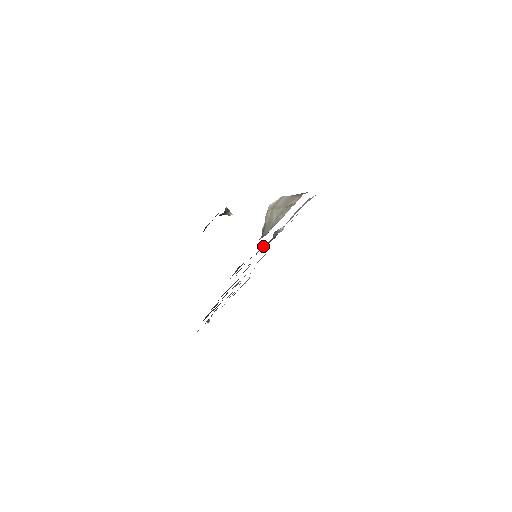
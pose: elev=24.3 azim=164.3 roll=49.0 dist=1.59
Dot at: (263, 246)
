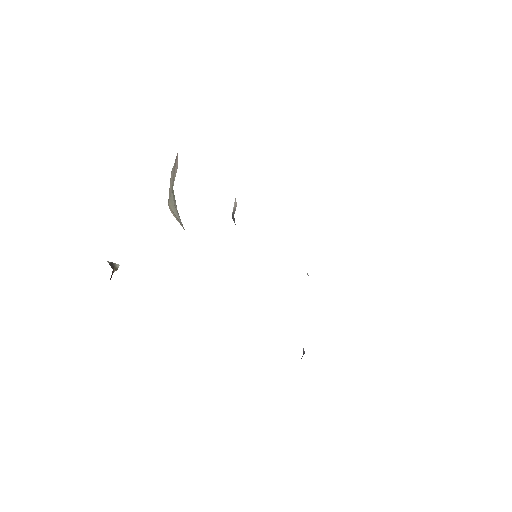
Dot at: occluded
